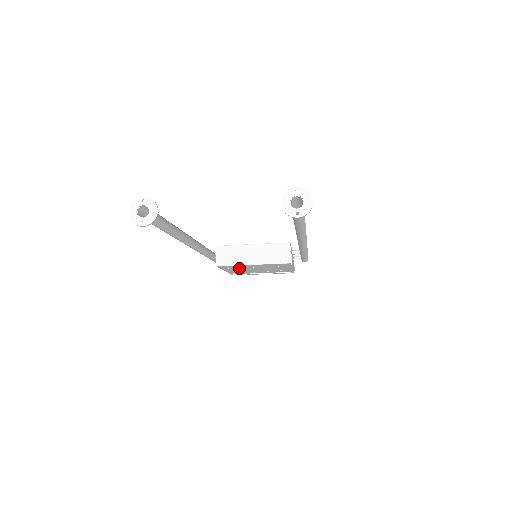
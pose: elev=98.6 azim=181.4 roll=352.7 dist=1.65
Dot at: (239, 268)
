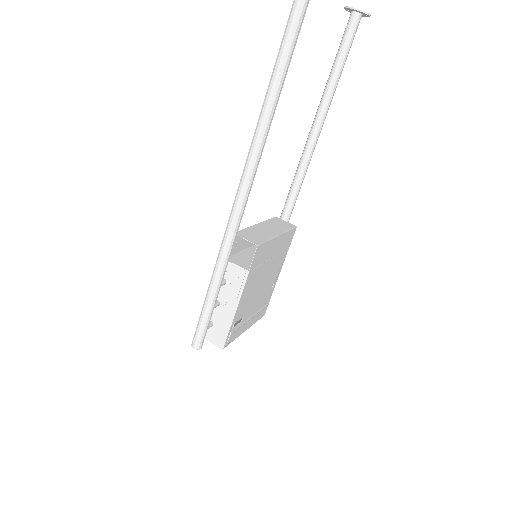
Dot at: (258, 269)
